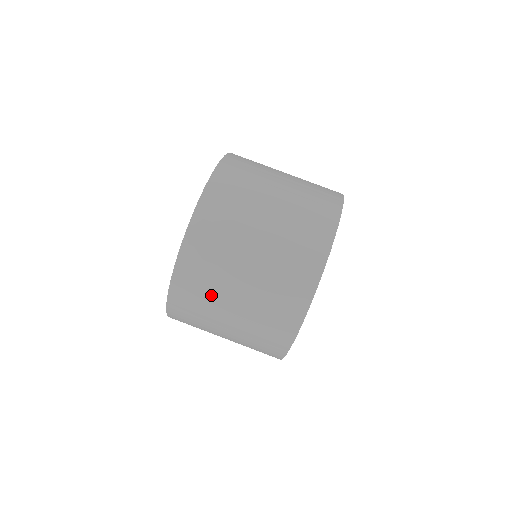
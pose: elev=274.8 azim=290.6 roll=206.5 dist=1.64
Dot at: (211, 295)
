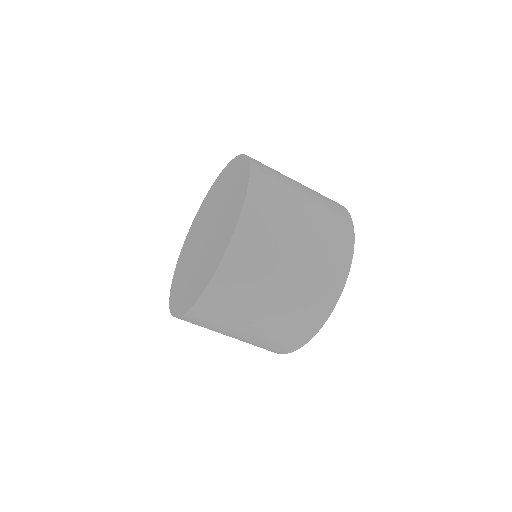
Dot at: (245, 300)
